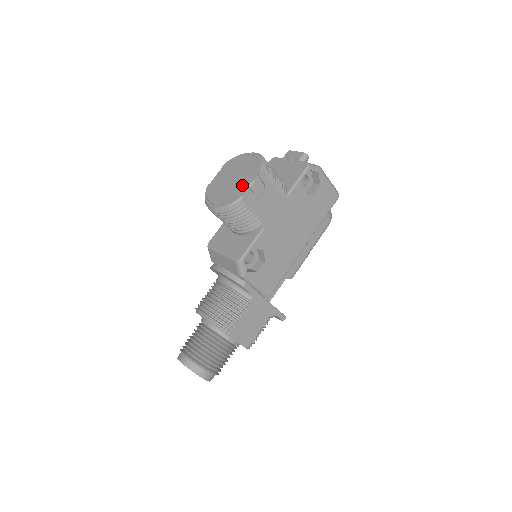
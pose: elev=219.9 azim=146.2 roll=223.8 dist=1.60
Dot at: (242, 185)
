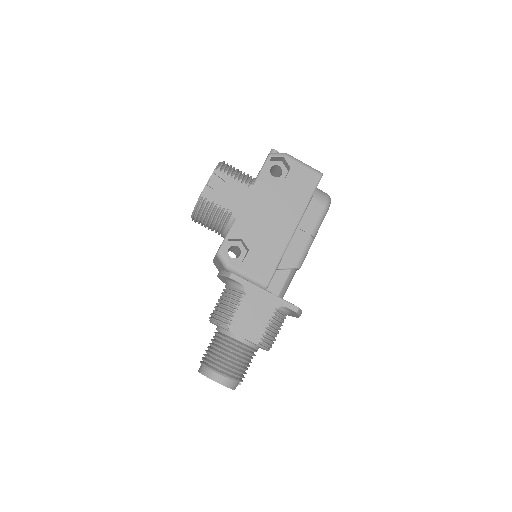
Dot at: occluded
